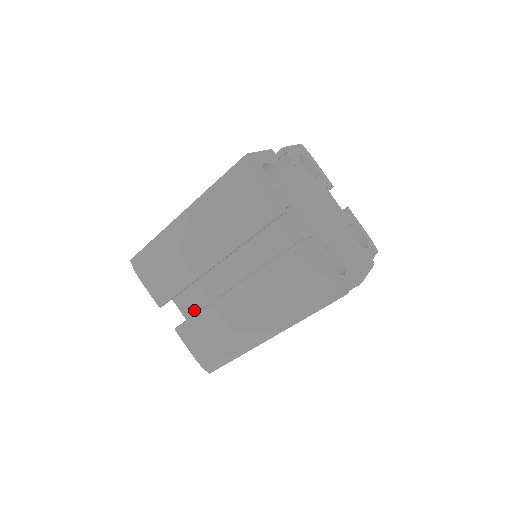
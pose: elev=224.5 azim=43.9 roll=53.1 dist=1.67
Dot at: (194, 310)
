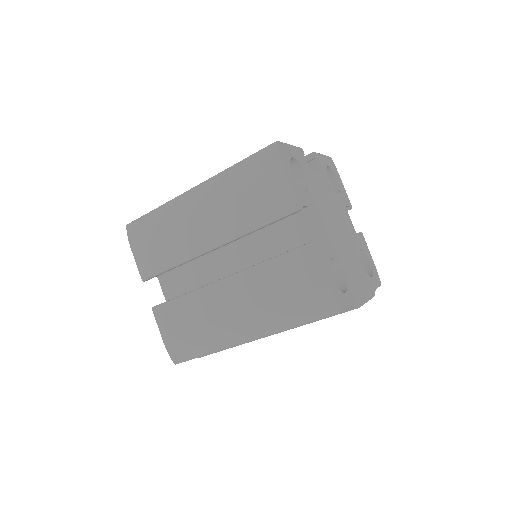
Dot at: (177, 294)
